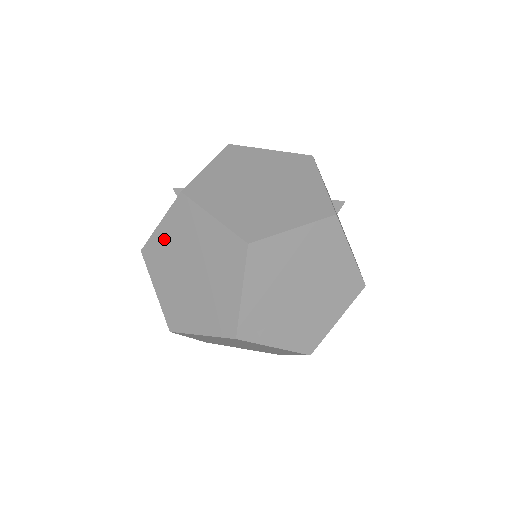
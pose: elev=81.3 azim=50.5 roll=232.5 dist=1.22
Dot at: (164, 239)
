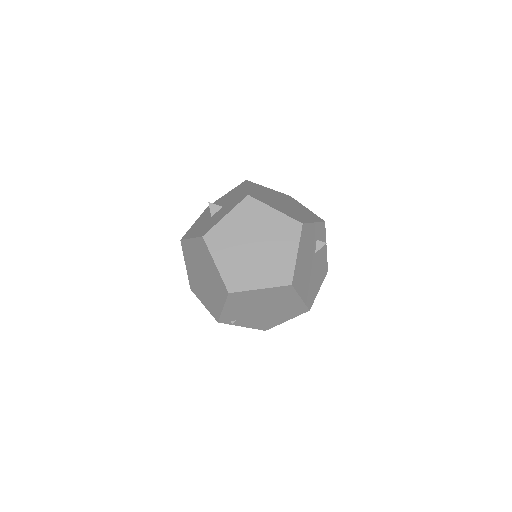
Dot at: (192, 248)
